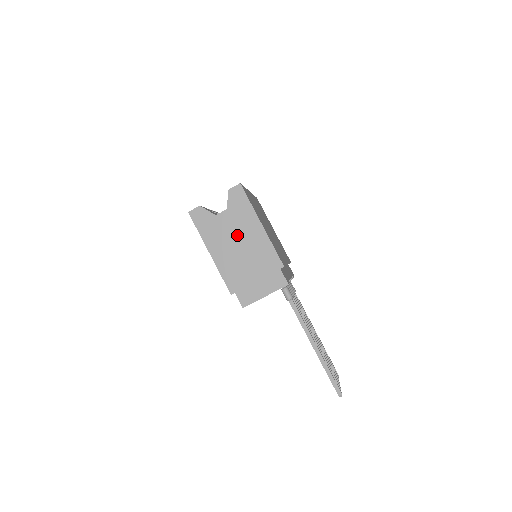
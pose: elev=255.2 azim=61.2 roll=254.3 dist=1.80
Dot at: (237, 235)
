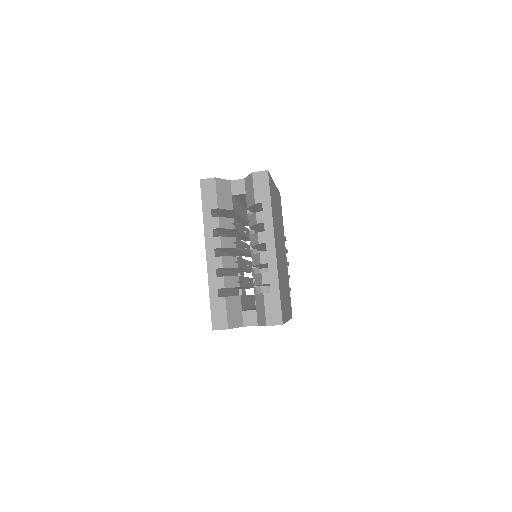
Dot at: occluded
